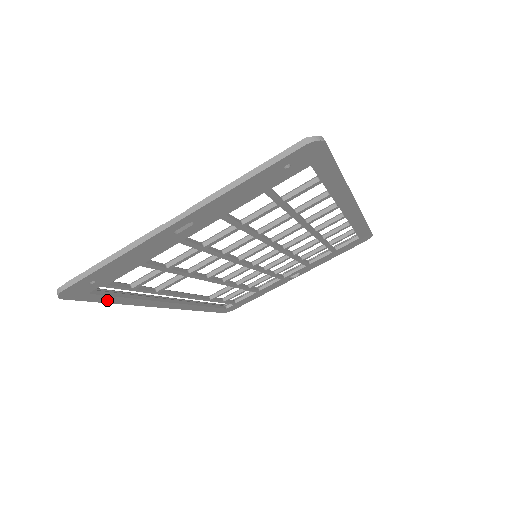
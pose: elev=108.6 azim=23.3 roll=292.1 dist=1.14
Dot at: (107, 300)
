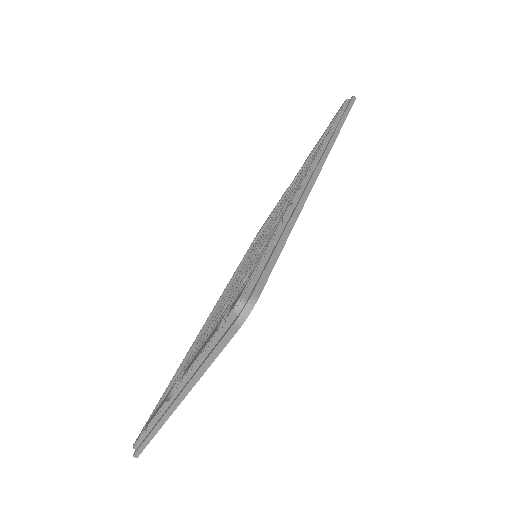
Dot at: occluded
